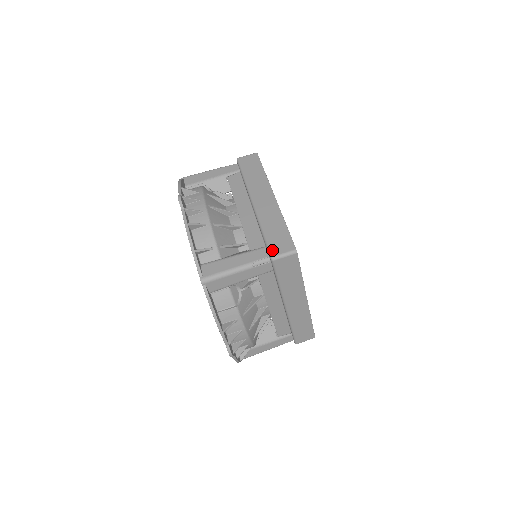
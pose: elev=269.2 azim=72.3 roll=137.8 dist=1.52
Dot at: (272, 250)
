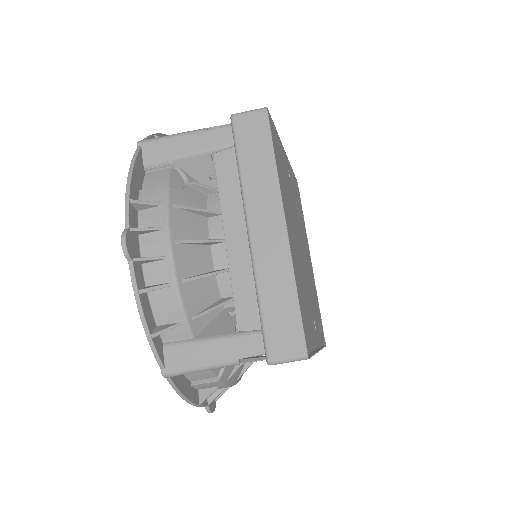
Dot at: (270, 348)
